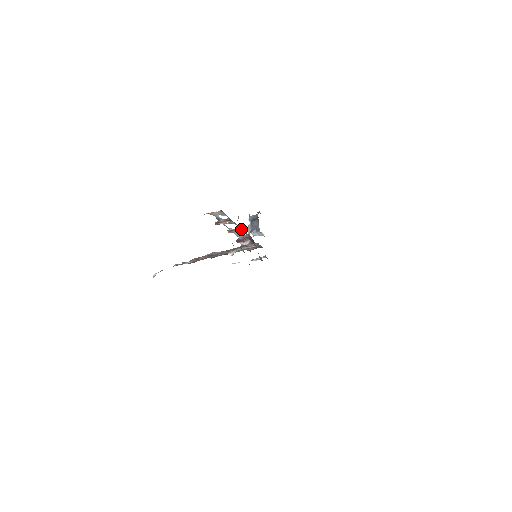
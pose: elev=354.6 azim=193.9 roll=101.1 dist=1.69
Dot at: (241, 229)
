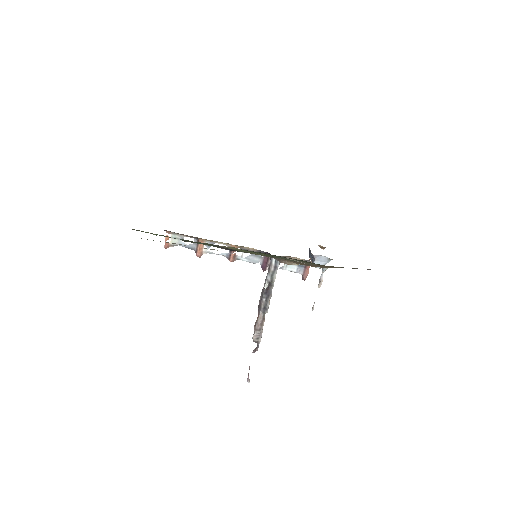
Dot at: (230, 246)
